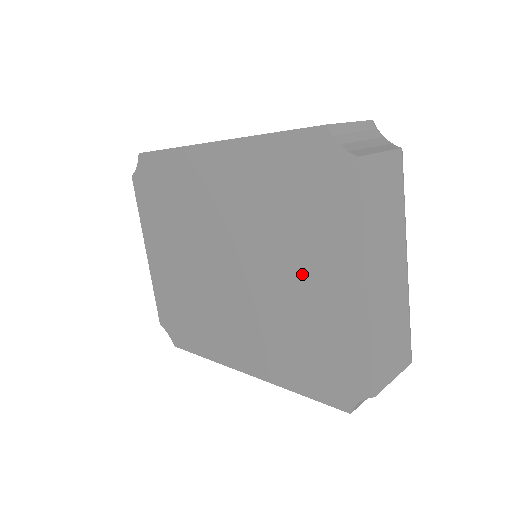
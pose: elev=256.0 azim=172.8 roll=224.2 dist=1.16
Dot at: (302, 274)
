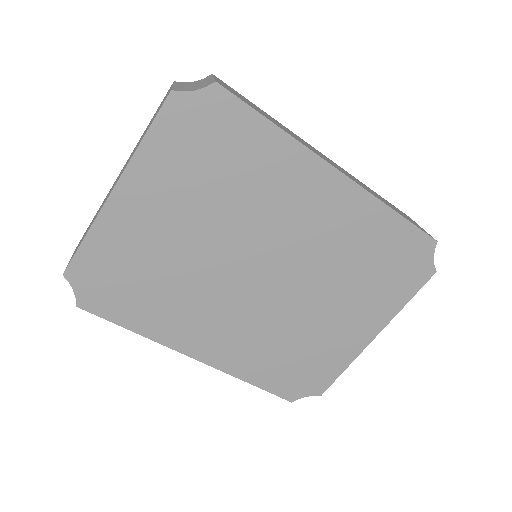
Dot at: (334, 312)
